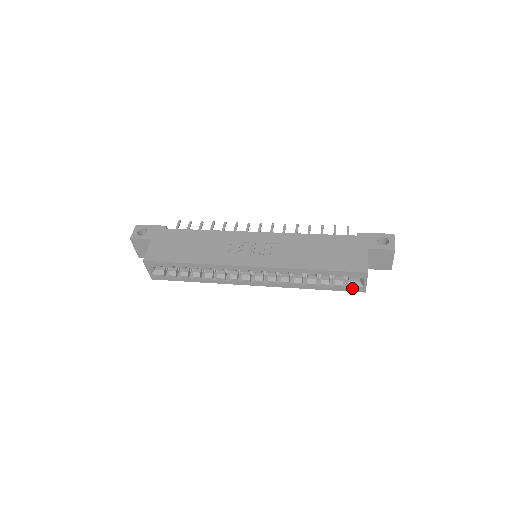
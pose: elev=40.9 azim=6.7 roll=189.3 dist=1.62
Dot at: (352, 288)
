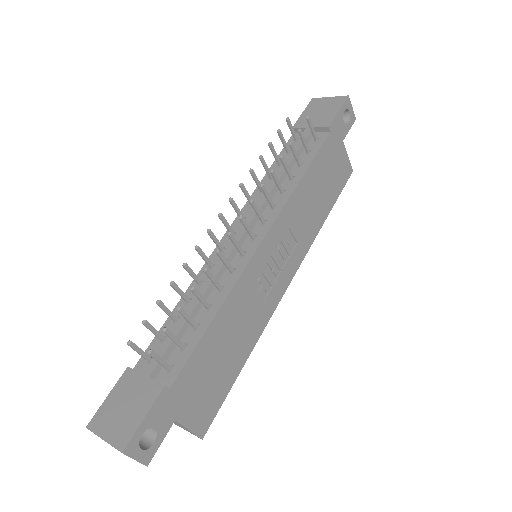
Dot at: occluded
